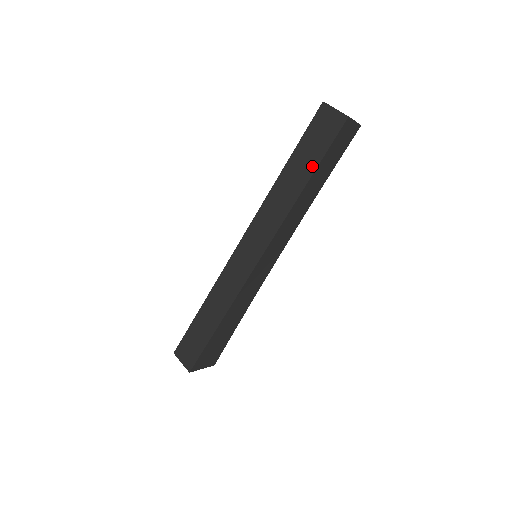
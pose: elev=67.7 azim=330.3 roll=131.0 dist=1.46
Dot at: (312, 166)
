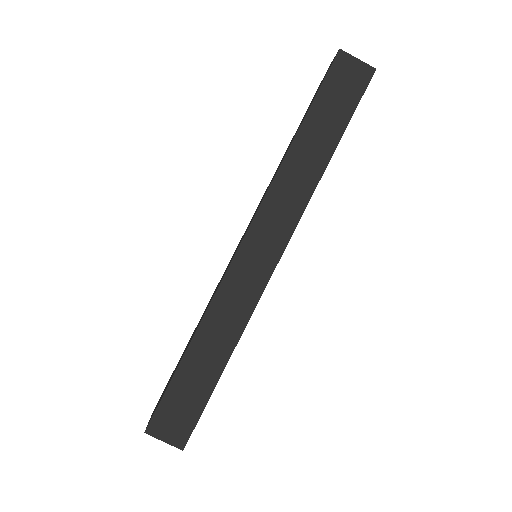
Dot at: (338, 129)
